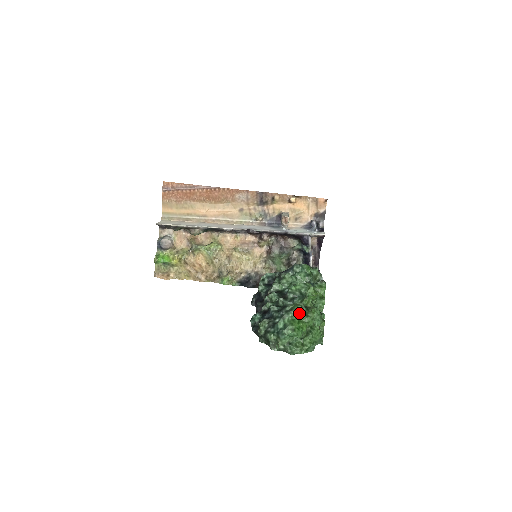
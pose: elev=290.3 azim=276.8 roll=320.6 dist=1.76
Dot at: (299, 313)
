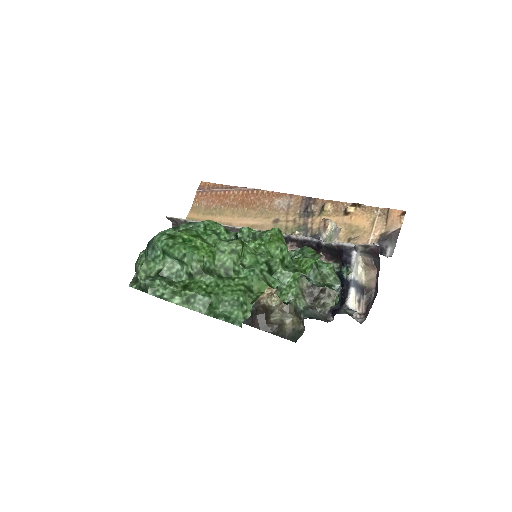
Dot at: (211, 231)
